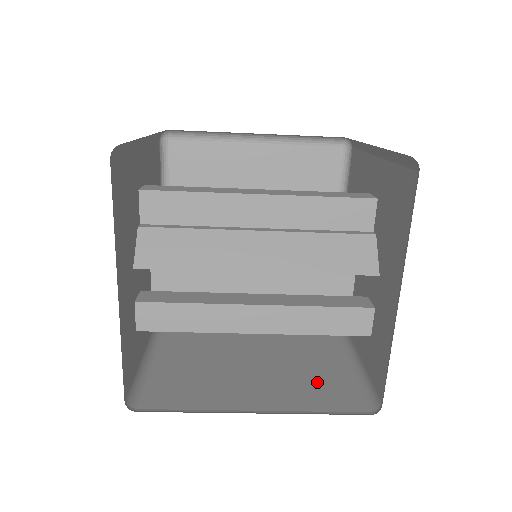
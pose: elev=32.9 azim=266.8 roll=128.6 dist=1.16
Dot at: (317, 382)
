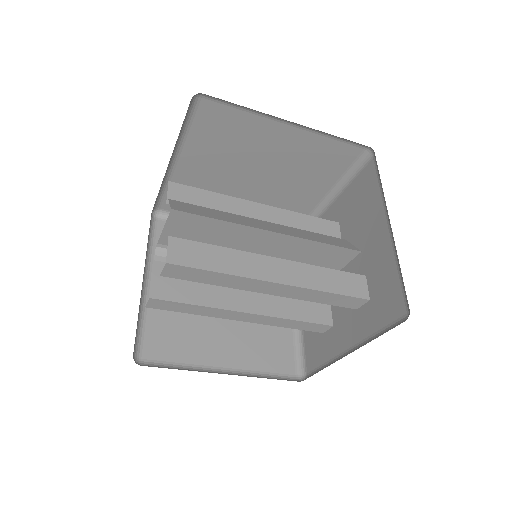
Dot at: occluded
